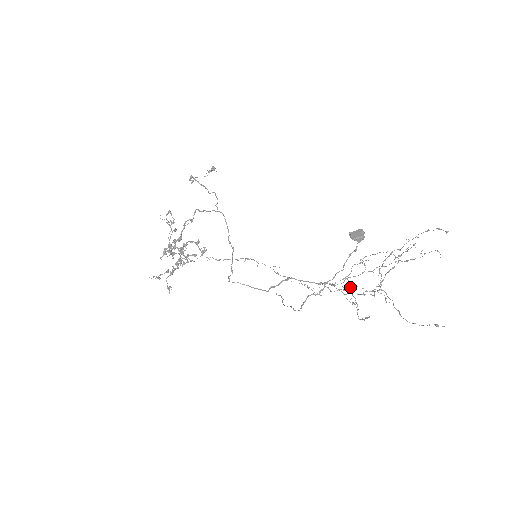
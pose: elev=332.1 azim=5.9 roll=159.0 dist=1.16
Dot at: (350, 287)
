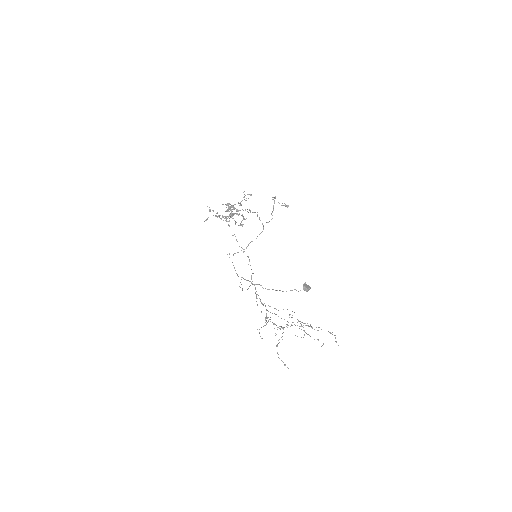
Dot at: occluded
